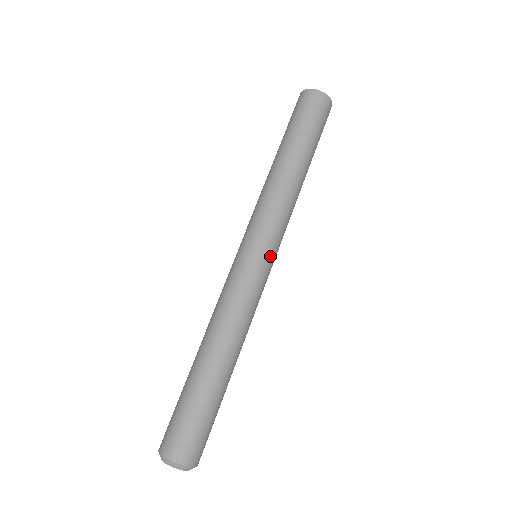
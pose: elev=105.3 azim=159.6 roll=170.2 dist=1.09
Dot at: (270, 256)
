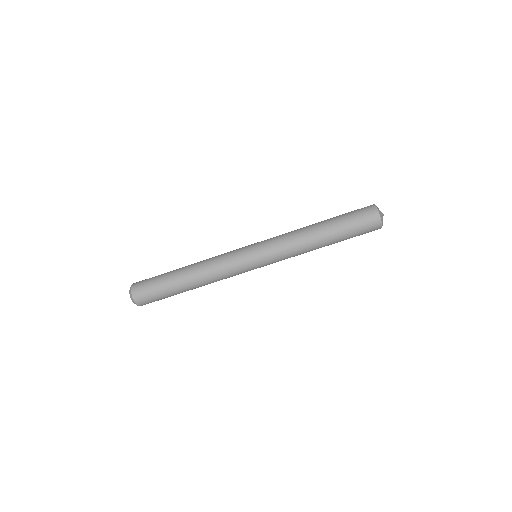
Dot at: occluded
